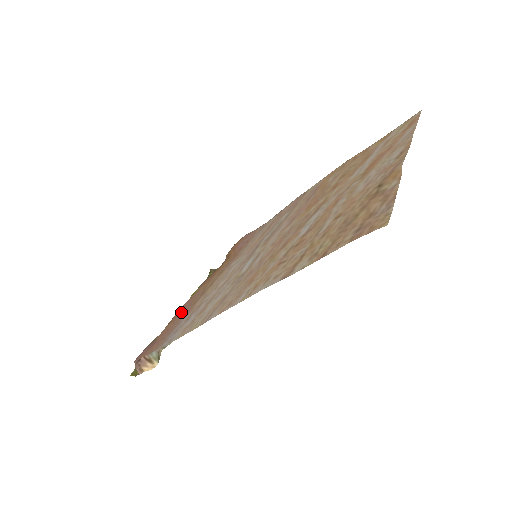
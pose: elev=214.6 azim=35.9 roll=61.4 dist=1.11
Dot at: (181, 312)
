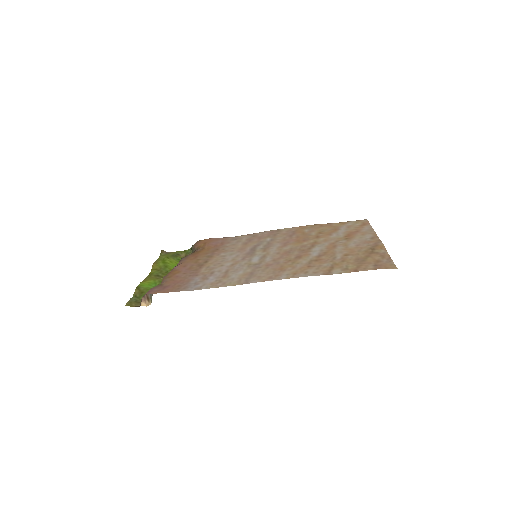
Dot at: (181, 272)
